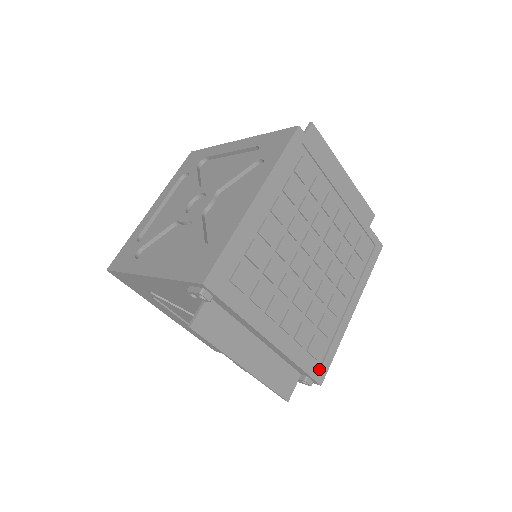
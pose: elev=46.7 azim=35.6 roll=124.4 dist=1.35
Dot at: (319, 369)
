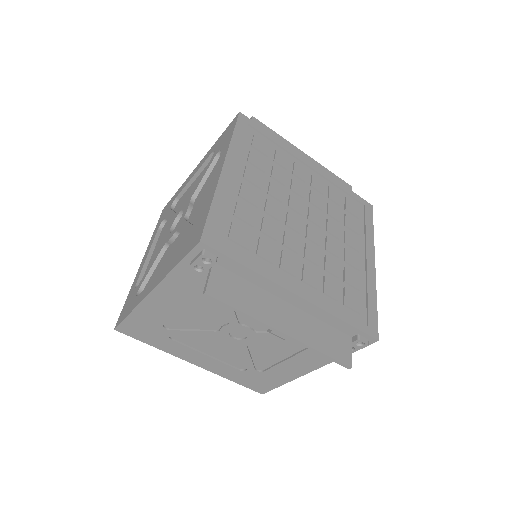
Dot at: (367, 323)
